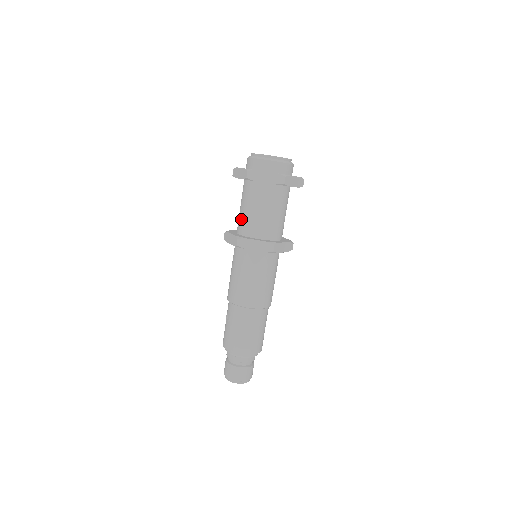
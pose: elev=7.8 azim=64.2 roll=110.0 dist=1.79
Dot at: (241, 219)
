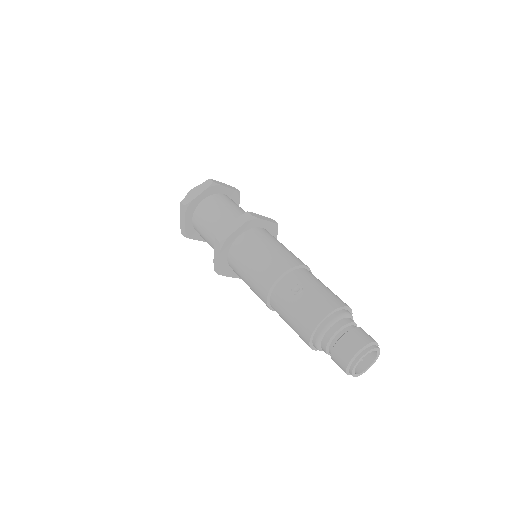
Dot at: (226, 218)
